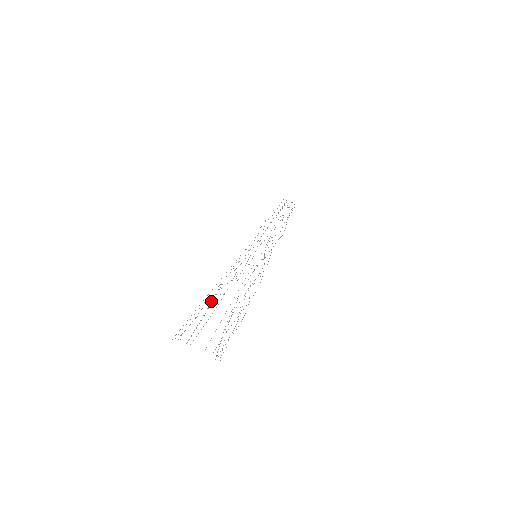
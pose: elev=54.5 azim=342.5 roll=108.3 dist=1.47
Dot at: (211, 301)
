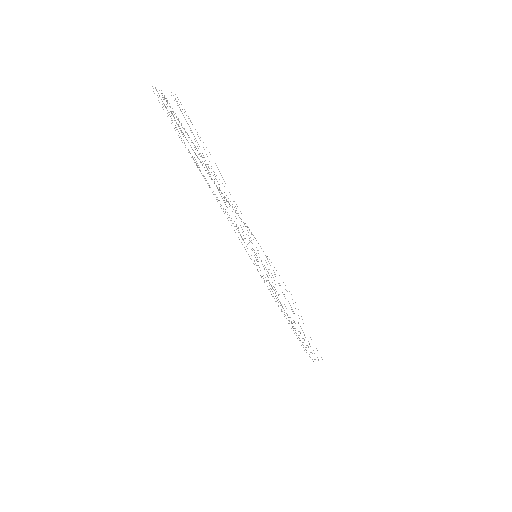
Dot at: occluded
